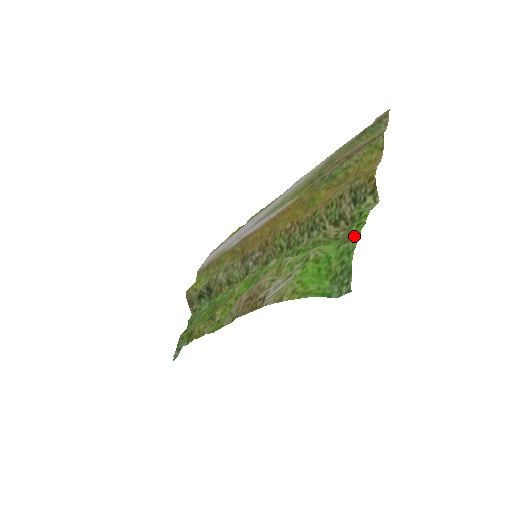
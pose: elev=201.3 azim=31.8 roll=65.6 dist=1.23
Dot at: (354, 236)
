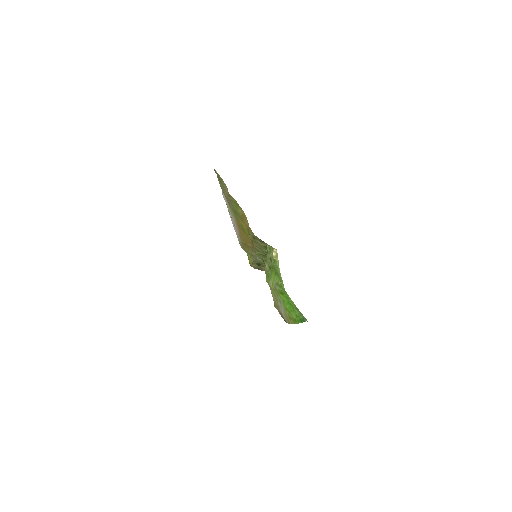
Dot at: occluded
